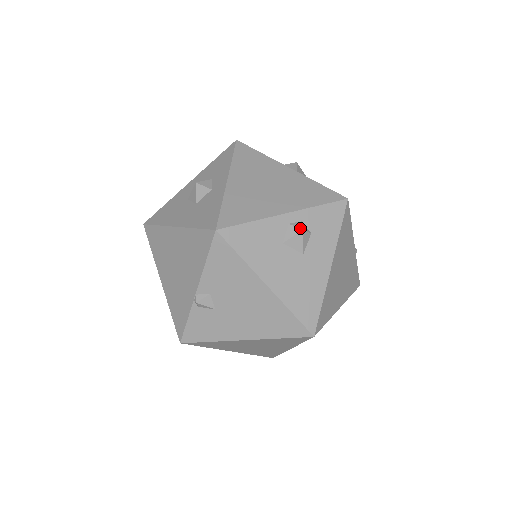
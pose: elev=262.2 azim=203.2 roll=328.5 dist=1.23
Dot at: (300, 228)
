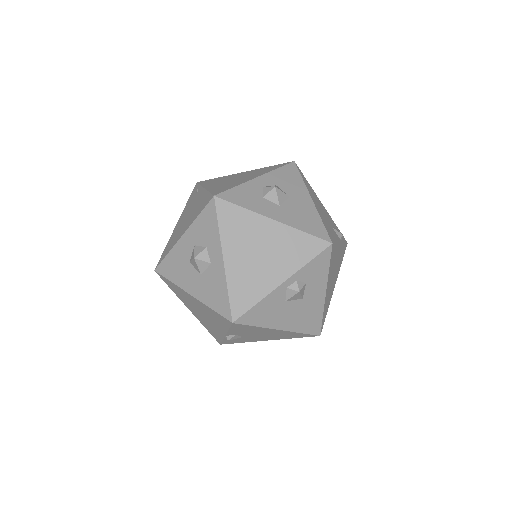
Dot at: (297, 290)
